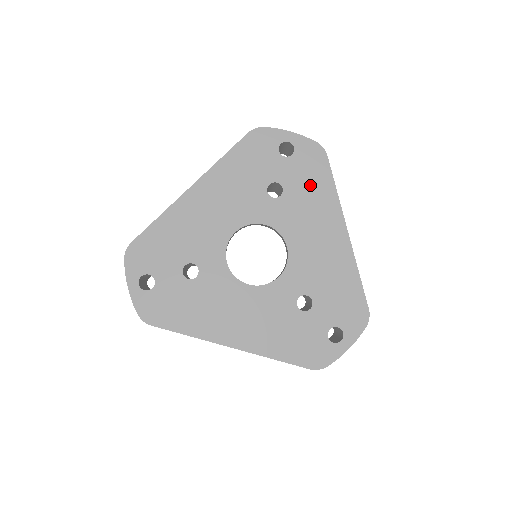
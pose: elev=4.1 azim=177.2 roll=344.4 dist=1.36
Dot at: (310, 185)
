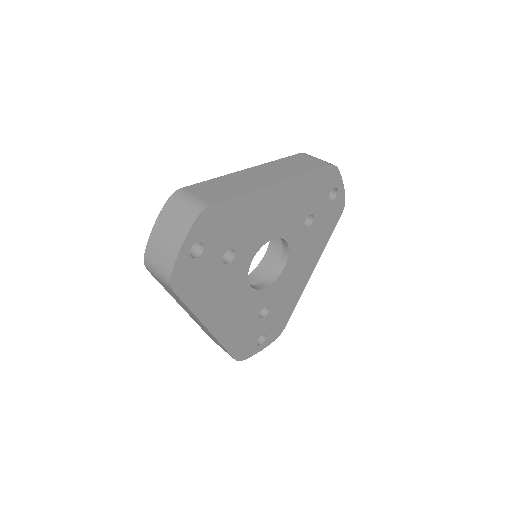
Dot at: (323, 230)
